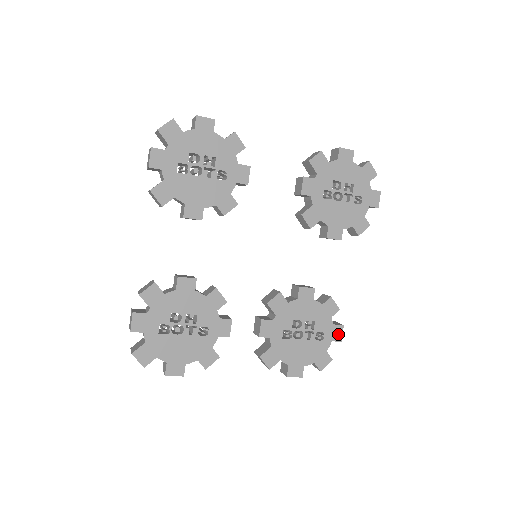
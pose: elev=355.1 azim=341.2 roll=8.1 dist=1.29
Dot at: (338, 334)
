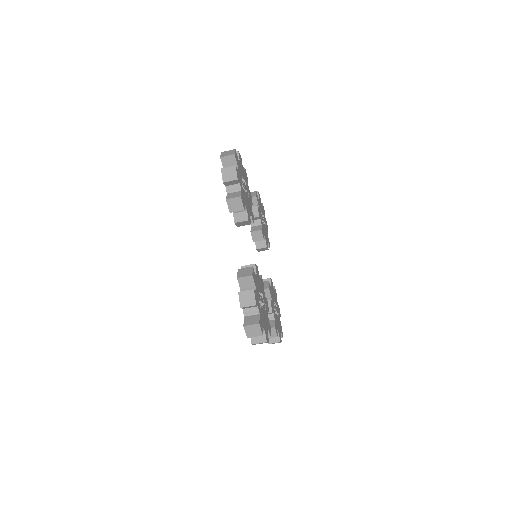
Dot at: occluded
